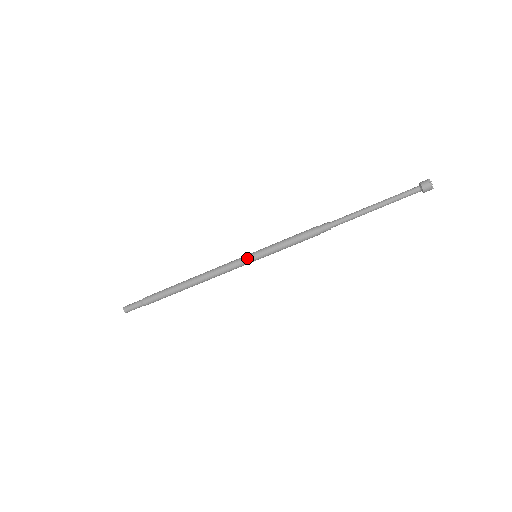
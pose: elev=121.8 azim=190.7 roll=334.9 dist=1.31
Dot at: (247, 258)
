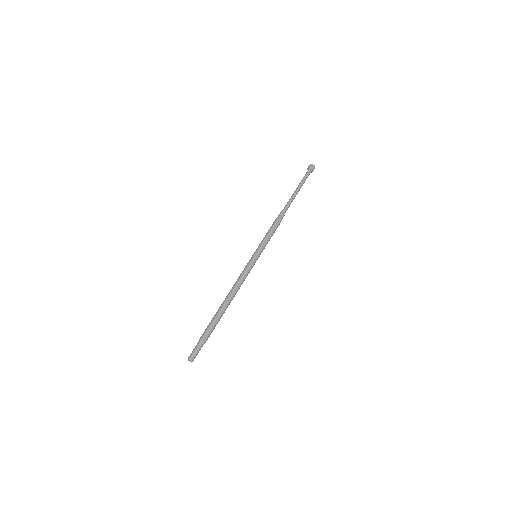
Dot at: (254, 260)
